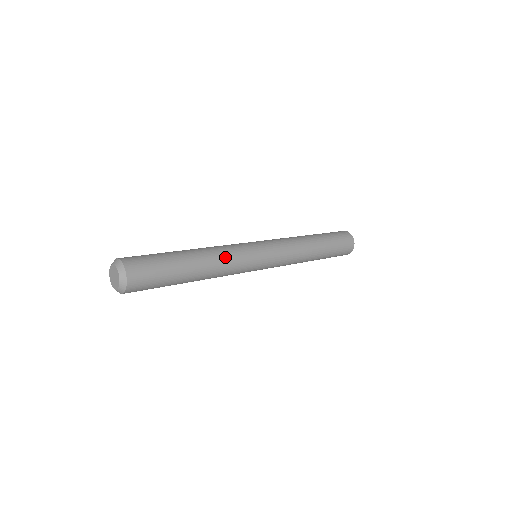
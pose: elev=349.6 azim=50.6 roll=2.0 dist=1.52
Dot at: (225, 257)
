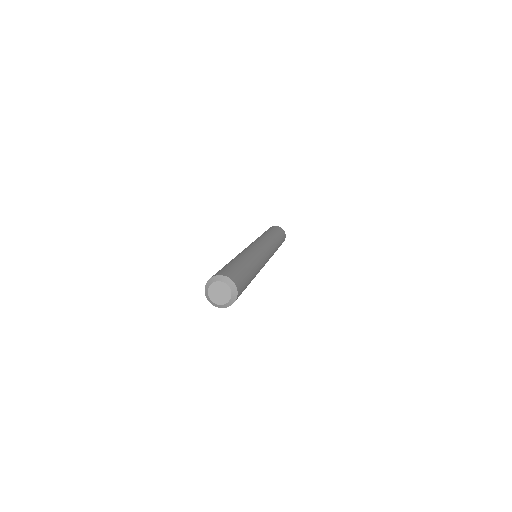
Dot at: (258, 260)
